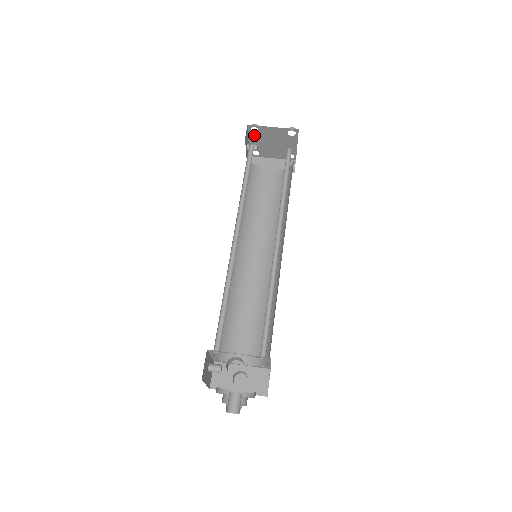
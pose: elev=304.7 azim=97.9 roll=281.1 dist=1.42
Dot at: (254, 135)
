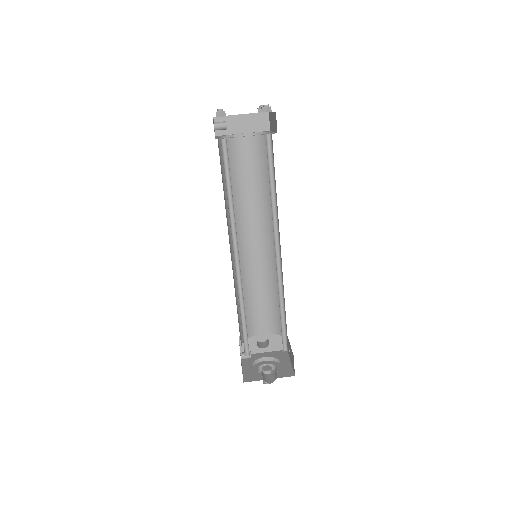
Dot at: occluded
